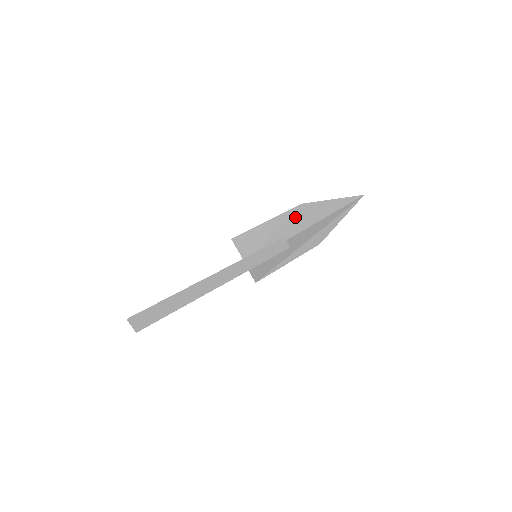
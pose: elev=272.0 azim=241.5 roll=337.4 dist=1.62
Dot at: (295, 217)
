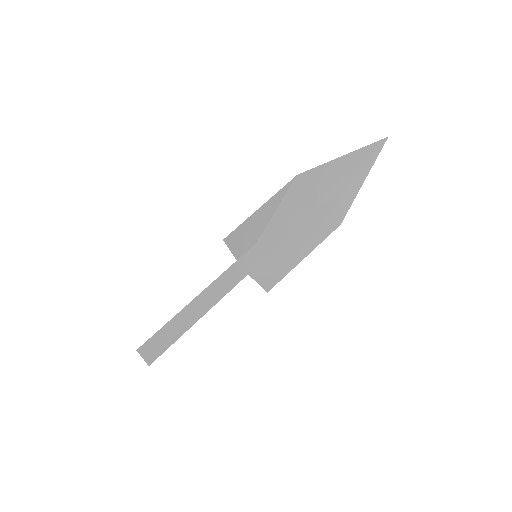
Dot at: (293, 194)
